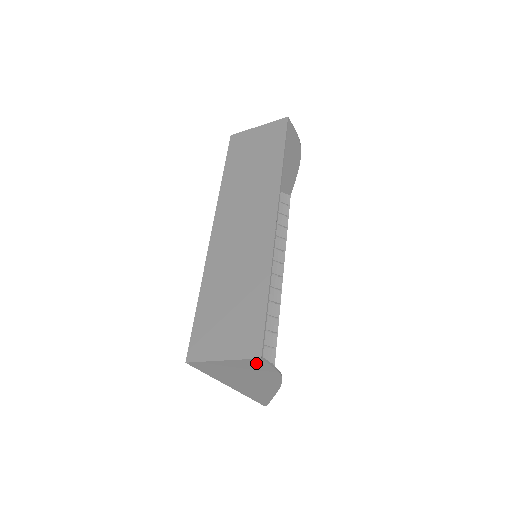
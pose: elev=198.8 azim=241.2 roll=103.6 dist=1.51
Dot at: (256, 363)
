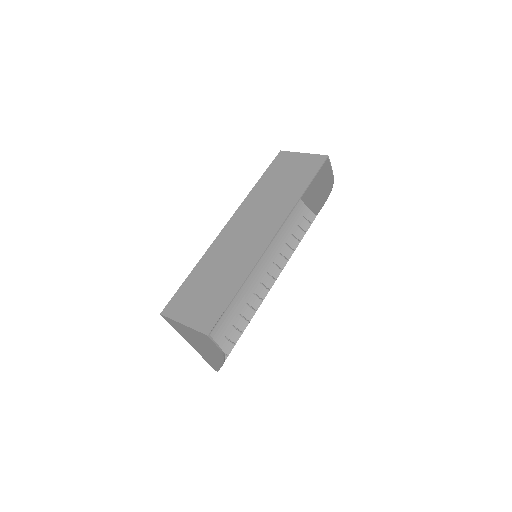
Dot at: (205, 337)
